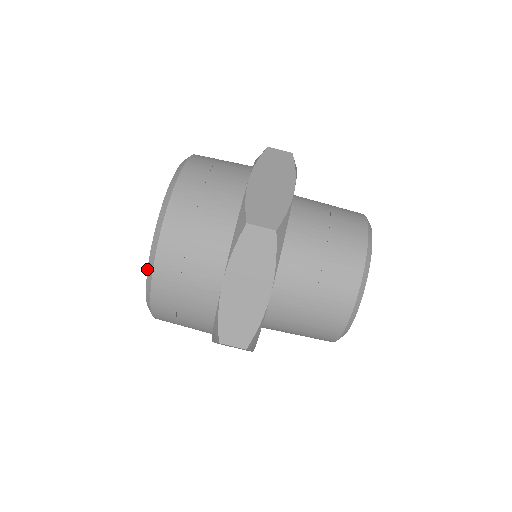
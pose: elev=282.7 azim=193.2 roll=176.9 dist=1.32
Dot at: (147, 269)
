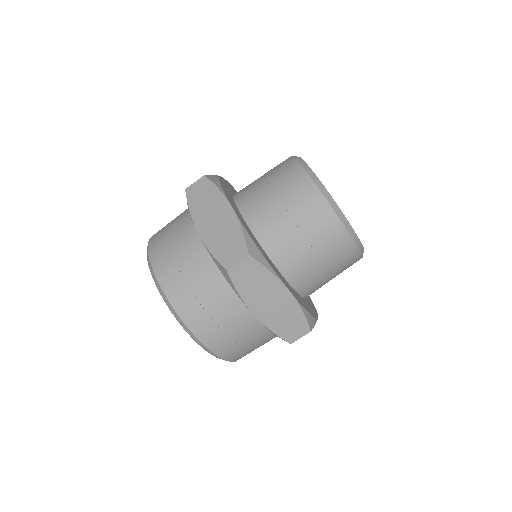
Dot at: occluded
